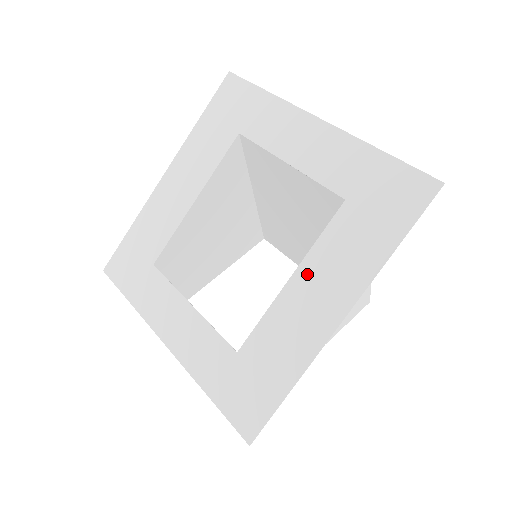
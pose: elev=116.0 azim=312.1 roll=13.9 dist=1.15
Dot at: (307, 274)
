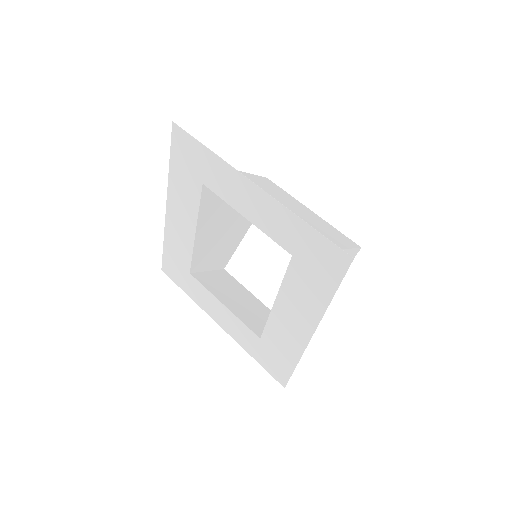
Dot at: (284, 302)
